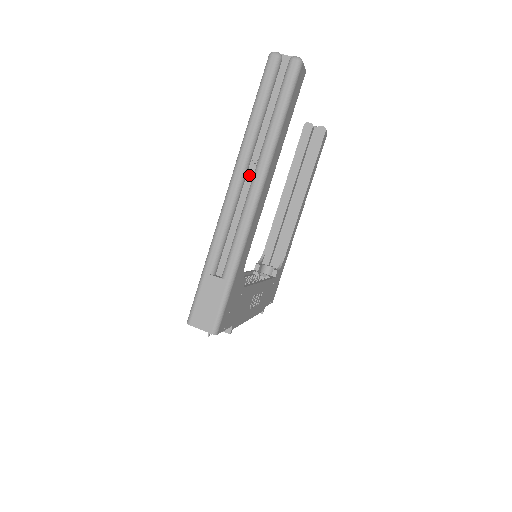
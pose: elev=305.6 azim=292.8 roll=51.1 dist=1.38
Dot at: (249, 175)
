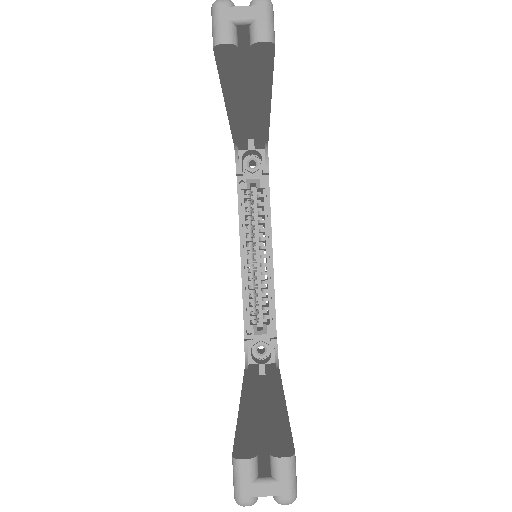
Dot at: occluded
